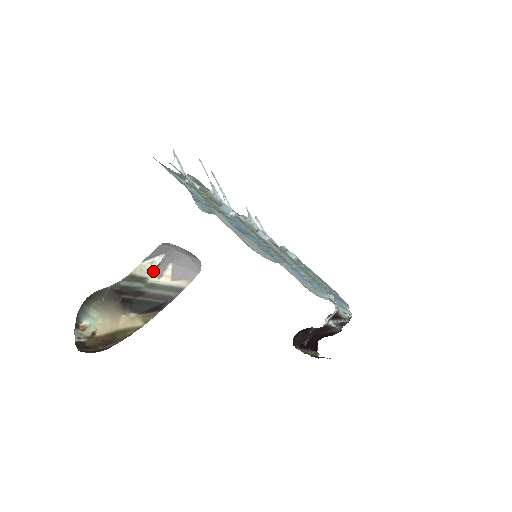
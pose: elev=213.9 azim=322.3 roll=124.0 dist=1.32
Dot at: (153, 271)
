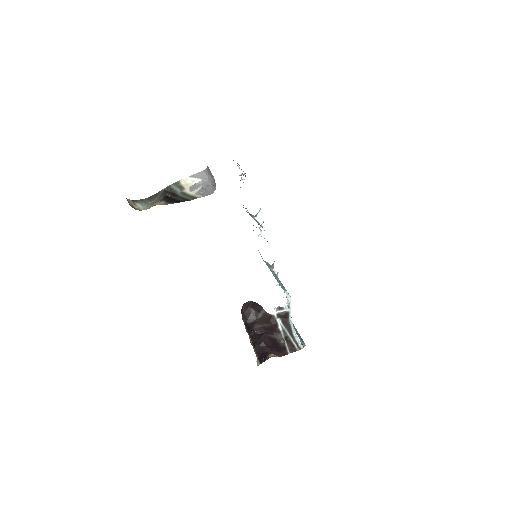
Dot at: (190, 186)
